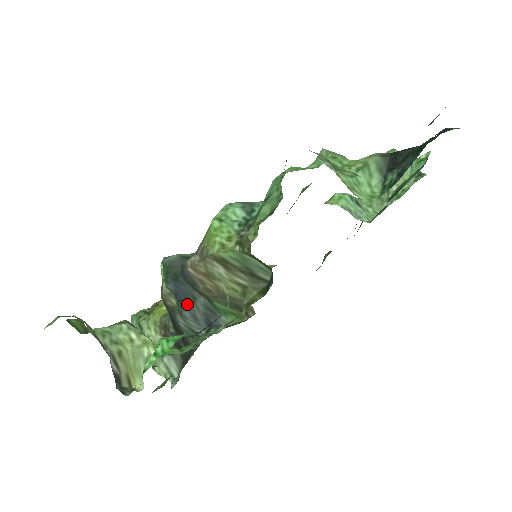
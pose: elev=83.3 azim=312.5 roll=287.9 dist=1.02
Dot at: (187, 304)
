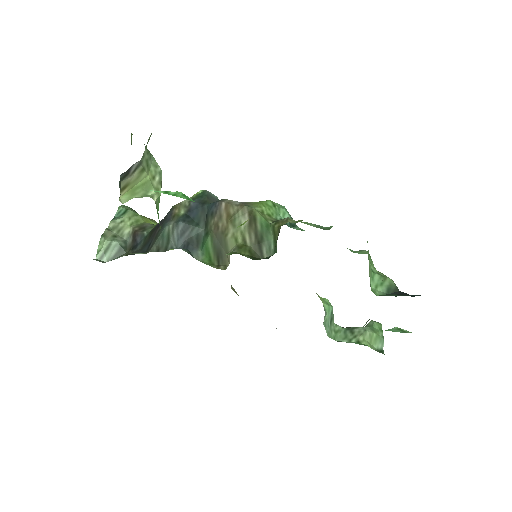
Dot at: (189, 221)
